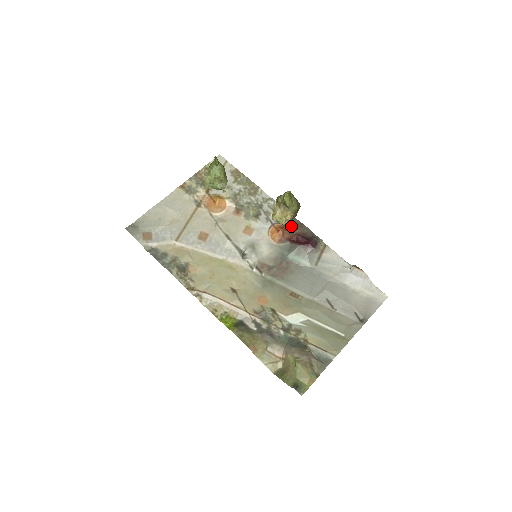
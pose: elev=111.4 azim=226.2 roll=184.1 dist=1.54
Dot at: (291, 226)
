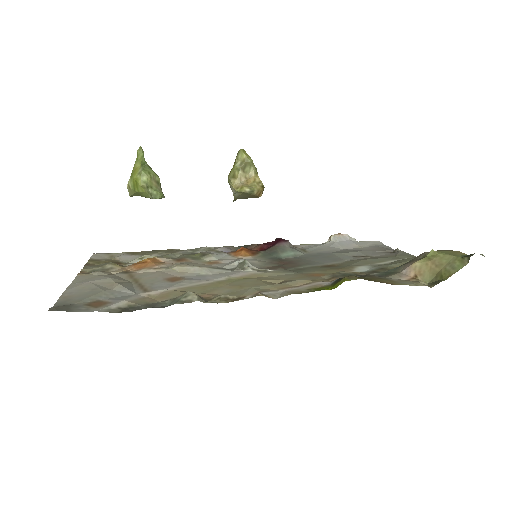
Dot at: occluded
